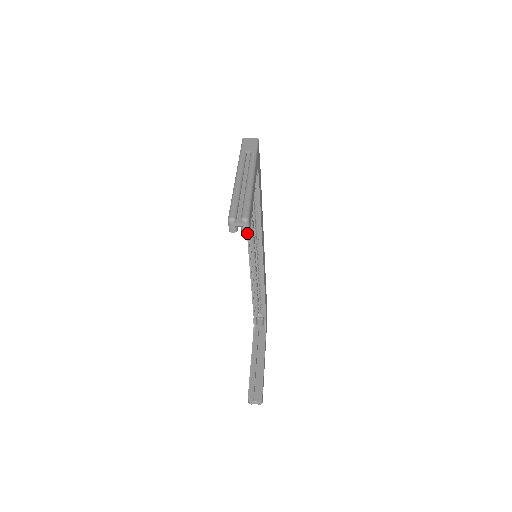
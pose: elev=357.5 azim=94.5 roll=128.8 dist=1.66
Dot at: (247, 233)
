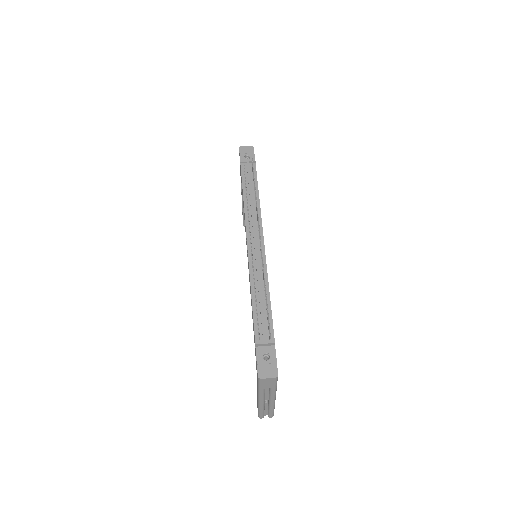
Dot at: occluded
